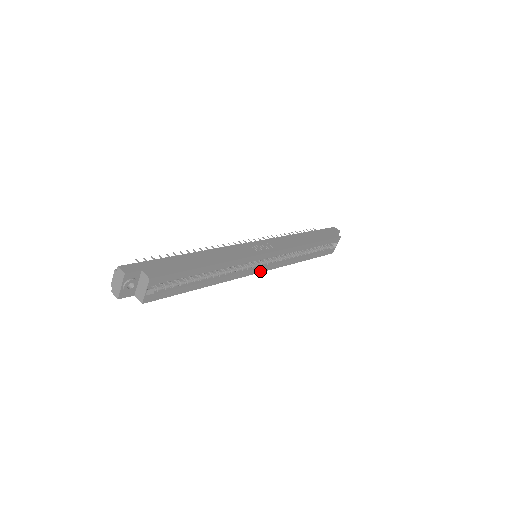
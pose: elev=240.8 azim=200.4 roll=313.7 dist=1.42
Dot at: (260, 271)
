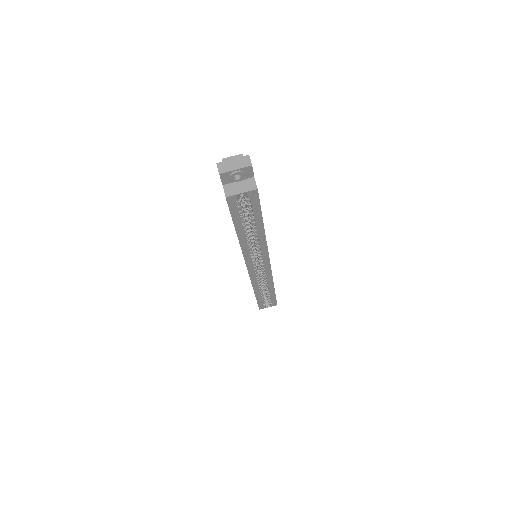
Dot at: (249, 268)
